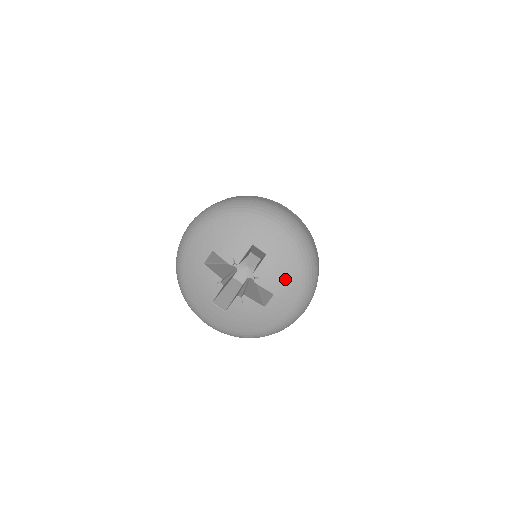
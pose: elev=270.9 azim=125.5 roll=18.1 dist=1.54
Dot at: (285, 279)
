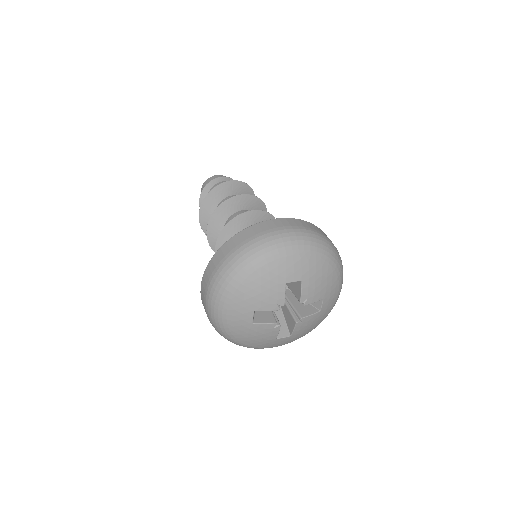
Dot at: (306, 331)
